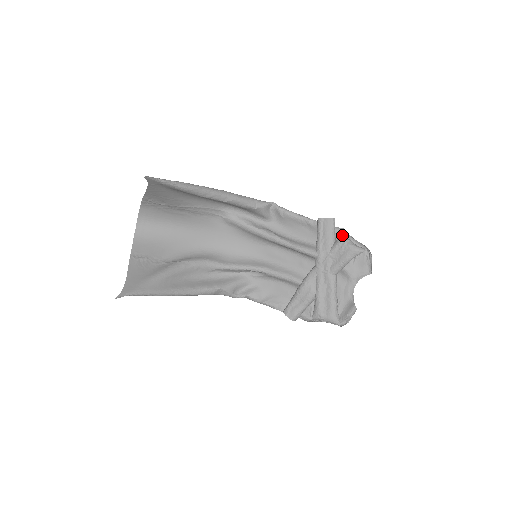
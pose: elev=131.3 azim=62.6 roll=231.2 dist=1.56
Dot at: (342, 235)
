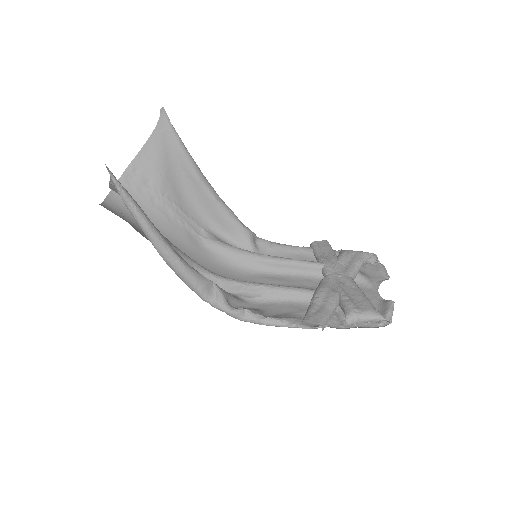
Dot at: occluded
